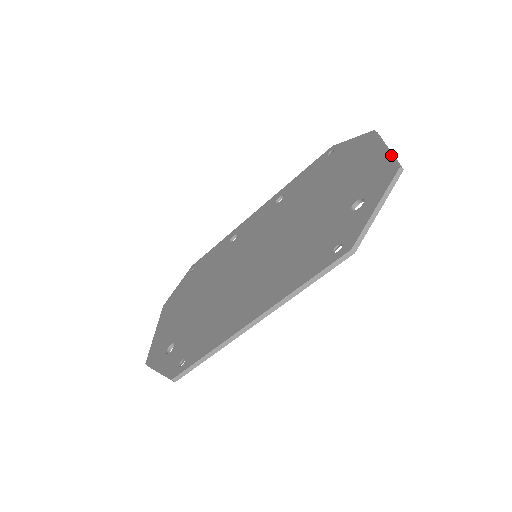
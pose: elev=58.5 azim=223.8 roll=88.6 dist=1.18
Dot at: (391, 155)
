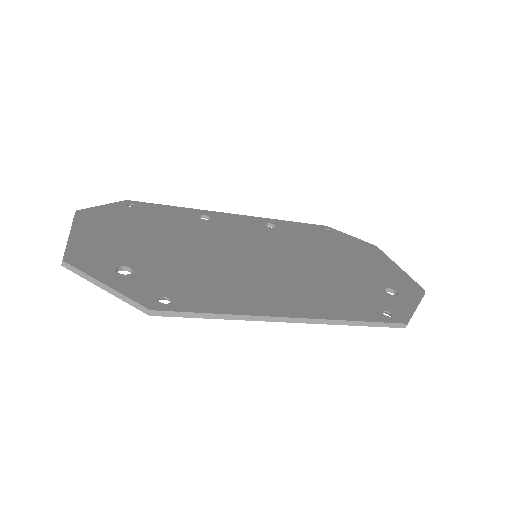
Dot at: occluded
